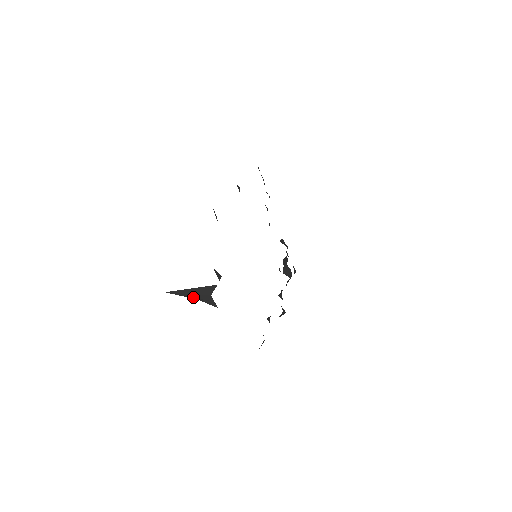
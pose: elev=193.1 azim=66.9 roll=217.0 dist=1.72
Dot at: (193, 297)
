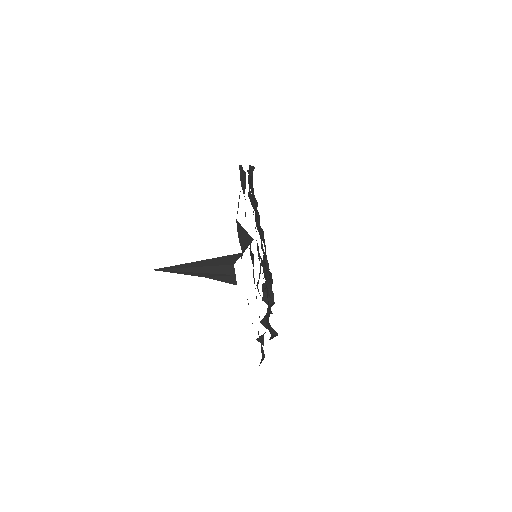
Dot at: (200, 272)
